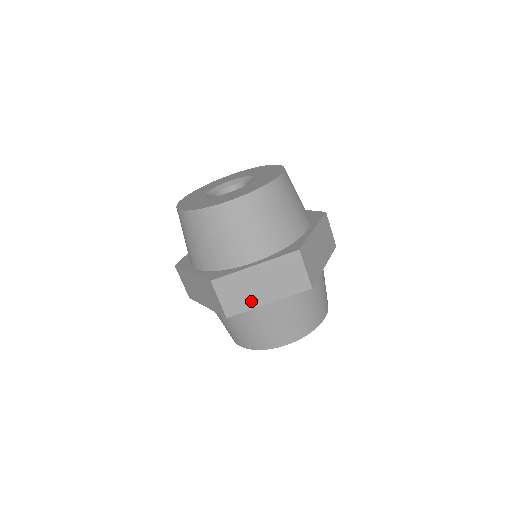
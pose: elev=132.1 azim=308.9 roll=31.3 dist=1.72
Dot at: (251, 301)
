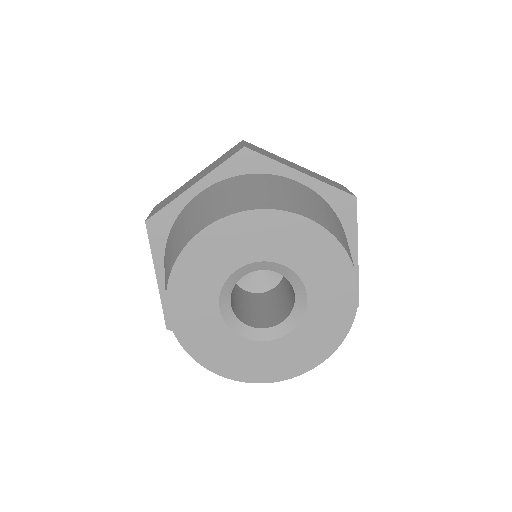
Dot at: occluded
